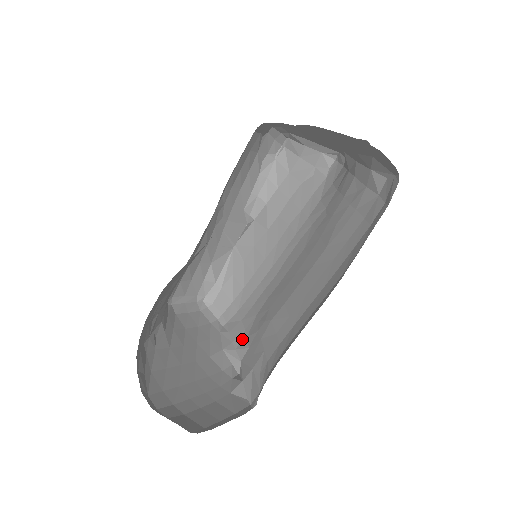
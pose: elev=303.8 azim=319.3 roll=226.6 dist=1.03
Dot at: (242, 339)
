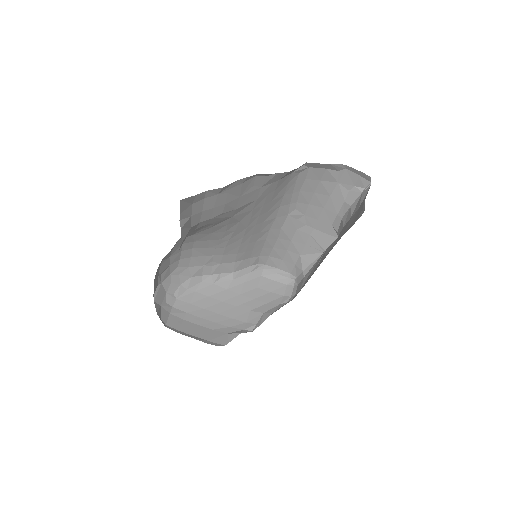
Dot at: occluded
